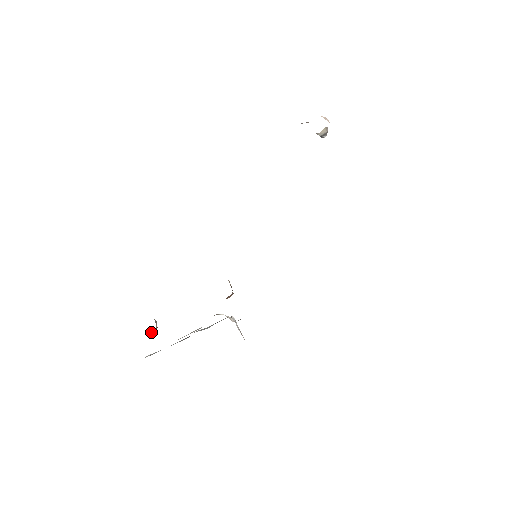
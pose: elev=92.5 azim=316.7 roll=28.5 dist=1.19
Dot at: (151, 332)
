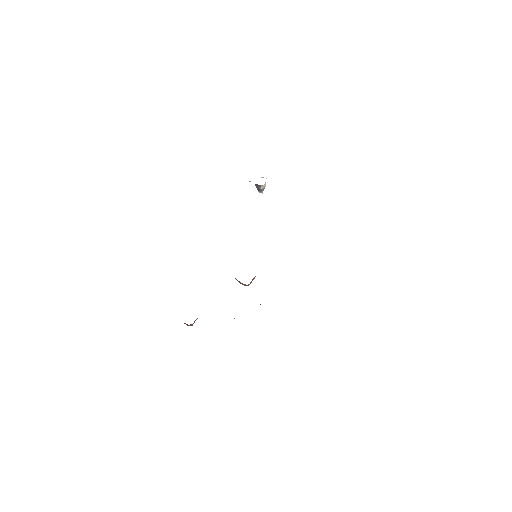
Dot at: (193, 323)
